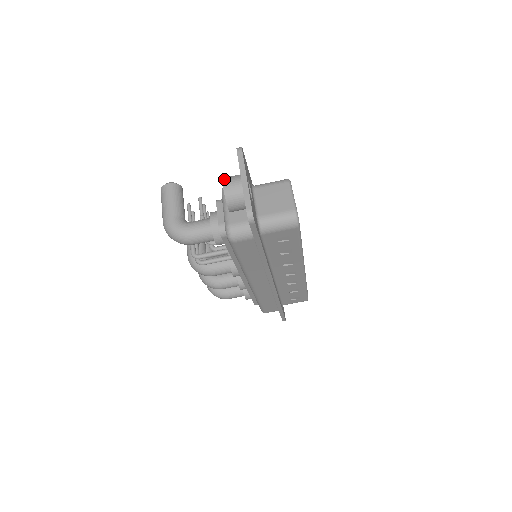
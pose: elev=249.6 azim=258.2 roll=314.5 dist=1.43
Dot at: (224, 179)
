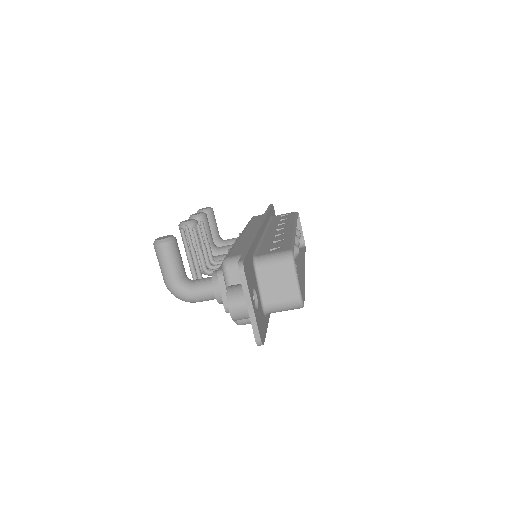
Dot at: (228, 300)
